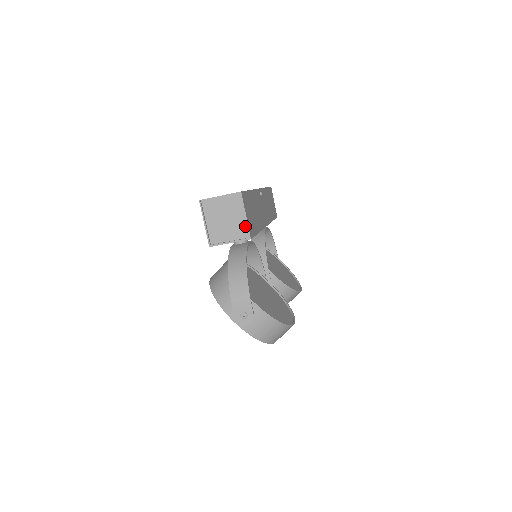
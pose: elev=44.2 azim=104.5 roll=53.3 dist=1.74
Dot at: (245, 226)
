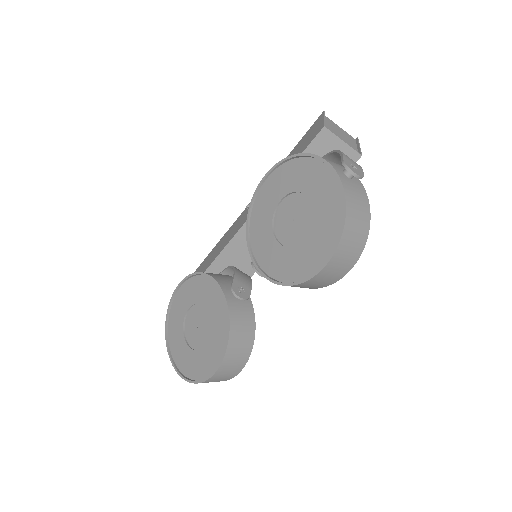
Dot at: (356, 150)
